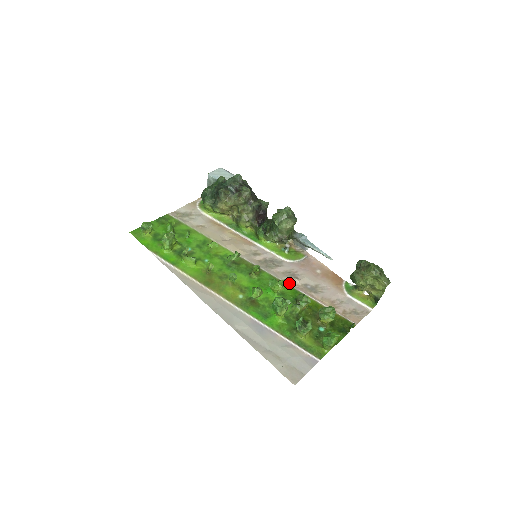
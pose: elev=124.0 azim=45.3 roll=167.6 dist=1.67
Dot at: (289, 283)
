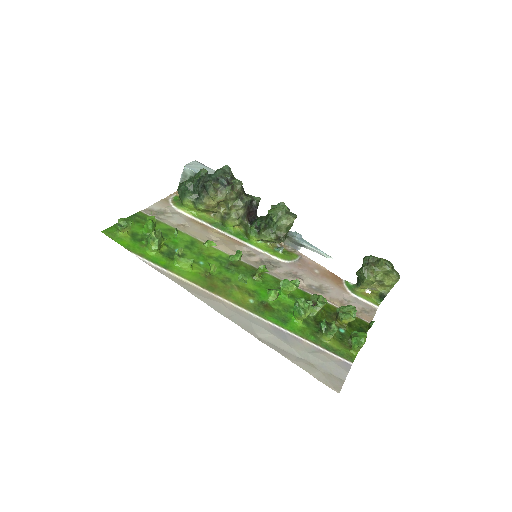
Dot at: occluded
